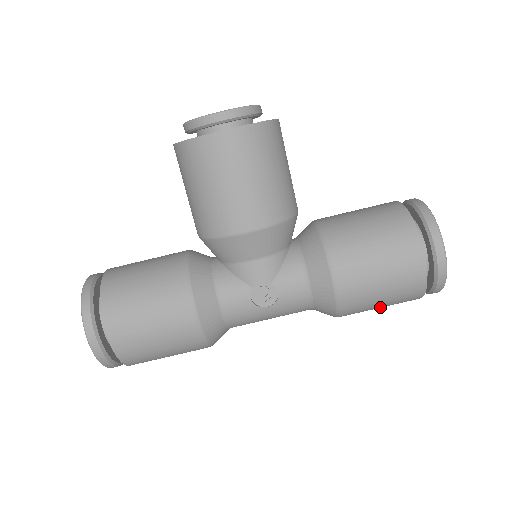
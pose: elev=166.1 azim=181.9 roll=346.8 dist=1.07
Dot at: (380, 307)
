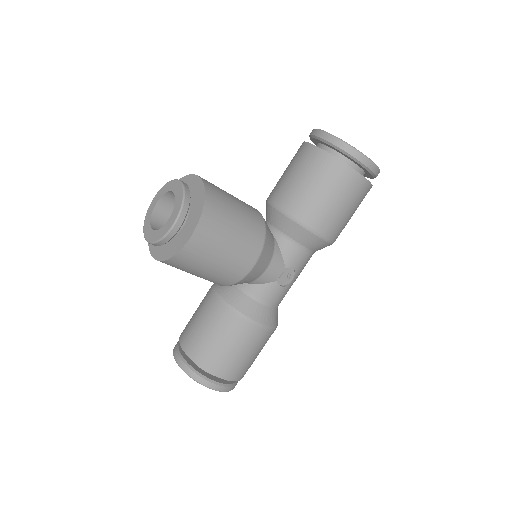
Dot at: occluded
